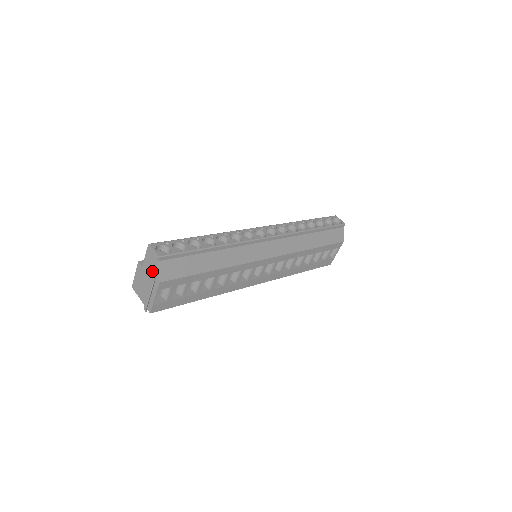
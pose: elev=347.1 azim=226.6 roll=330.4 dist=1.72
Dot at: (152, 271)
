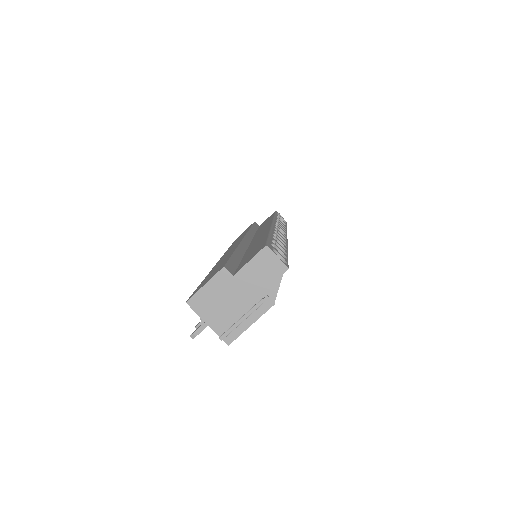
Dot at: (261, 286)
